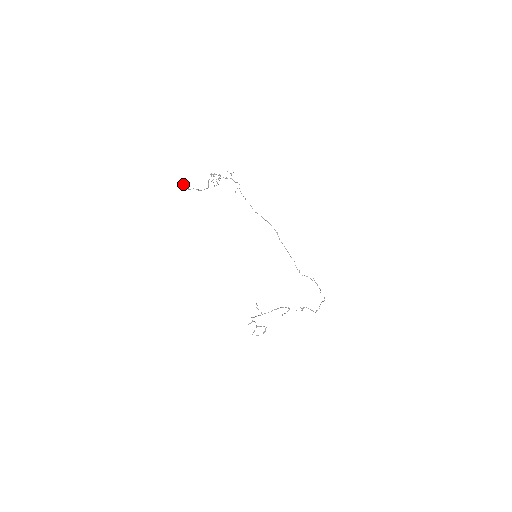
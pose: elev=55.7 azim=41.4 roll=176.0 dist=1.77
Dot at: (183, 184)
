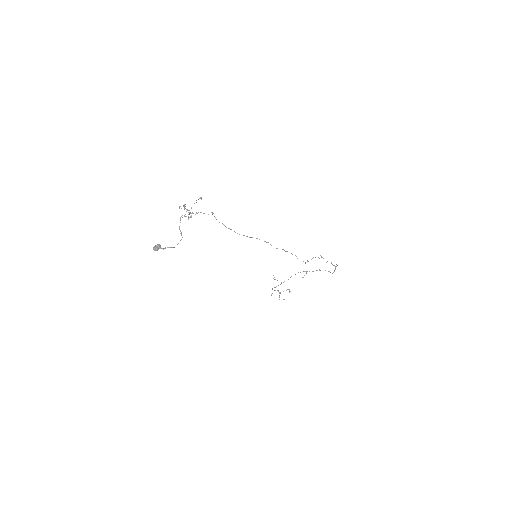
Dot at: (155, 247)
